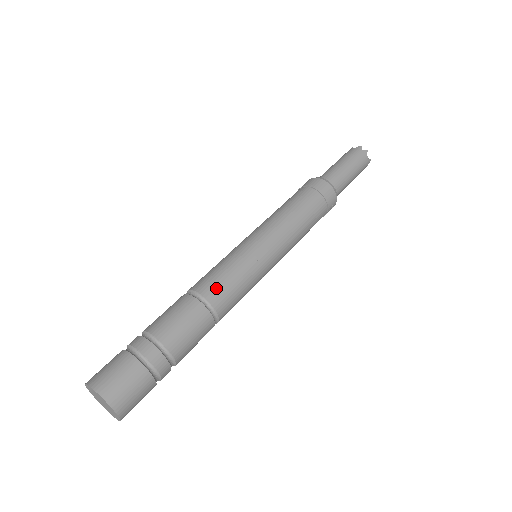
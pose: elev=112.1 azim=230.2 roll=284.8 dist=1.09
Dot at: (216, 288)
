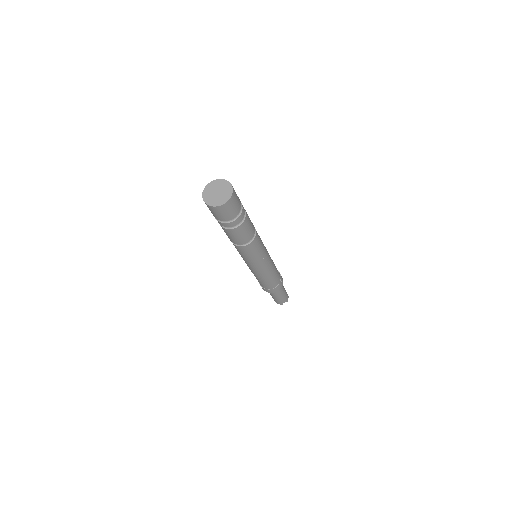
Dot at: occluded
